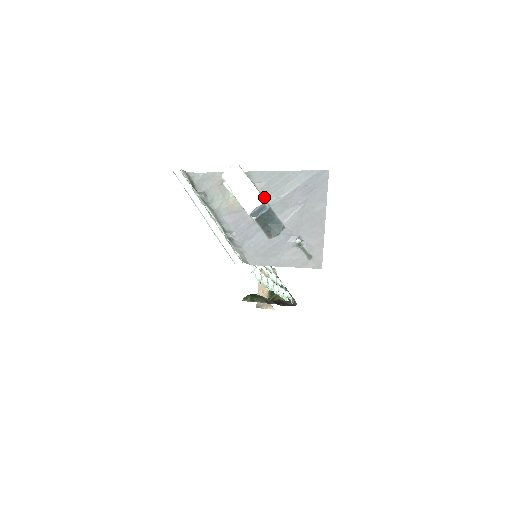
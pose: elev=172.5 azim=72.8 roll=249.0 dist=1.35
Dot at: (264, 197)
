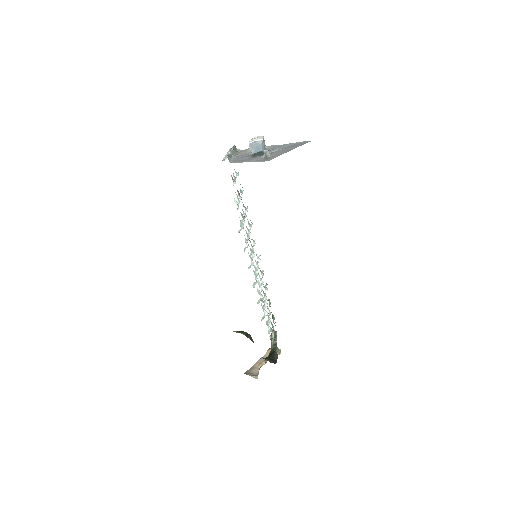
Dot at: occluded
